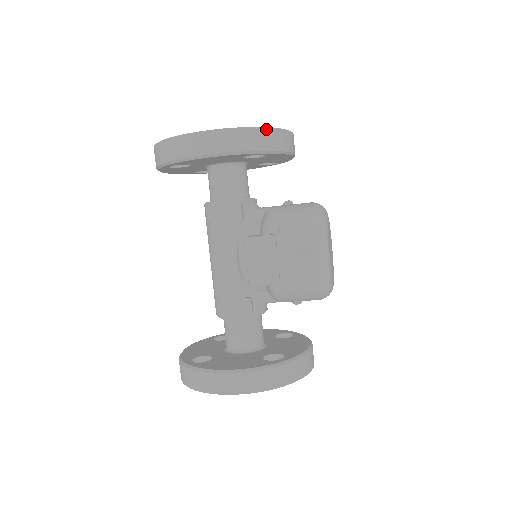
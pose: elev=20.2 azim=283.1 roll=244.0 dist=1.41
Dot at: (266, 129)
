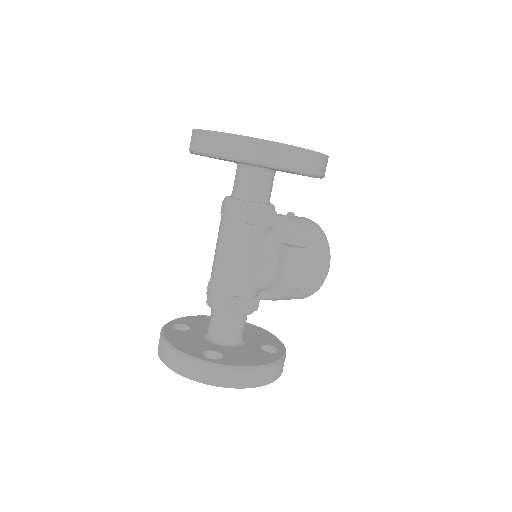
Dot at: occluded
